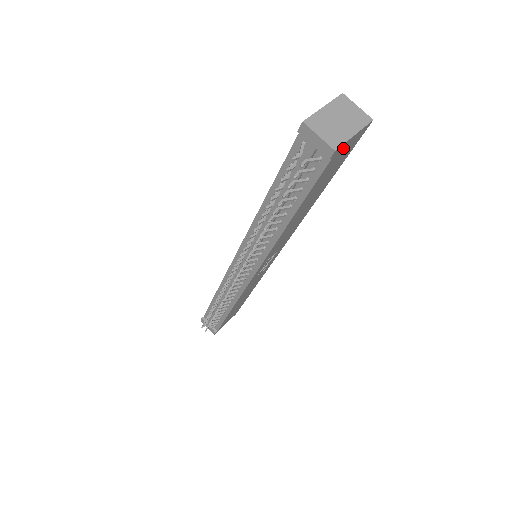
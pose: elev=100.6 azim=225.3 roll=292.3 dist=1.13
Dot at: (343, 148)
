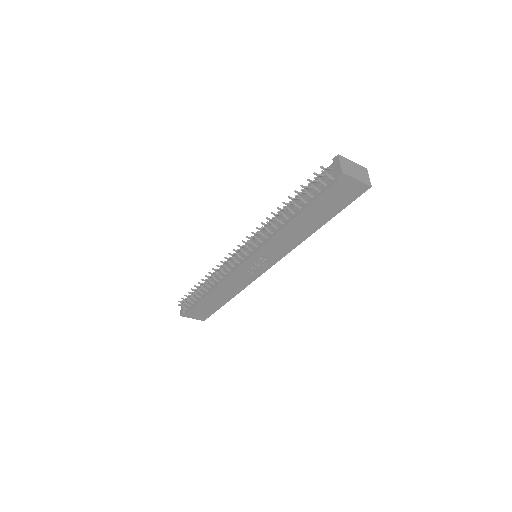
Dot at: (347, 182)
